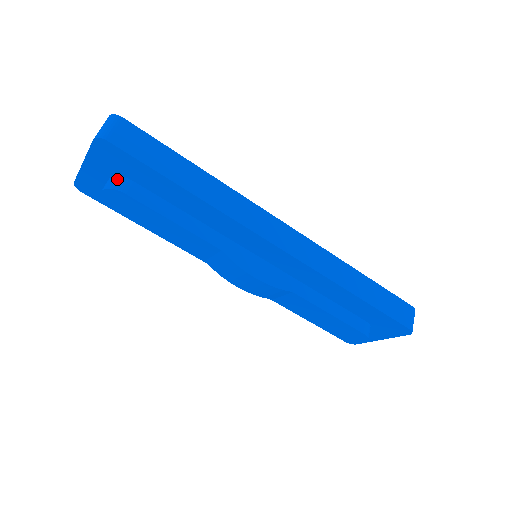
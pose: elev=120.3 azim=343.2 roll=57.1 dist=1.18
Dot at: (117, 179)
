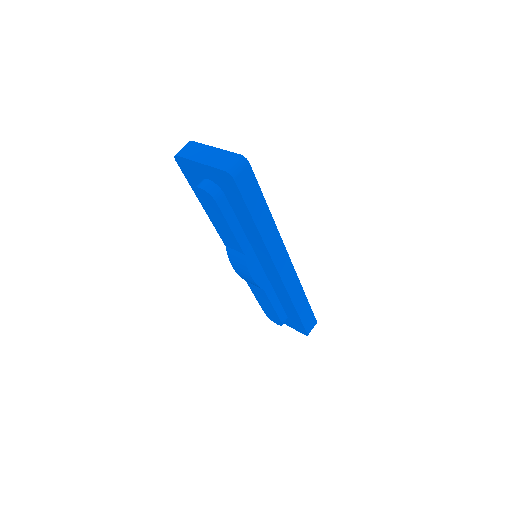
Dot at: (216, 188)
